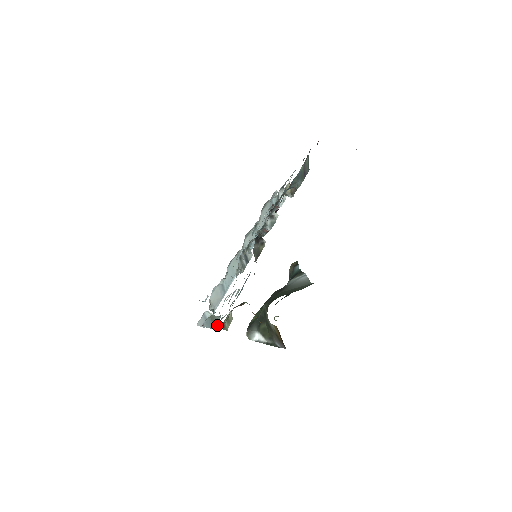
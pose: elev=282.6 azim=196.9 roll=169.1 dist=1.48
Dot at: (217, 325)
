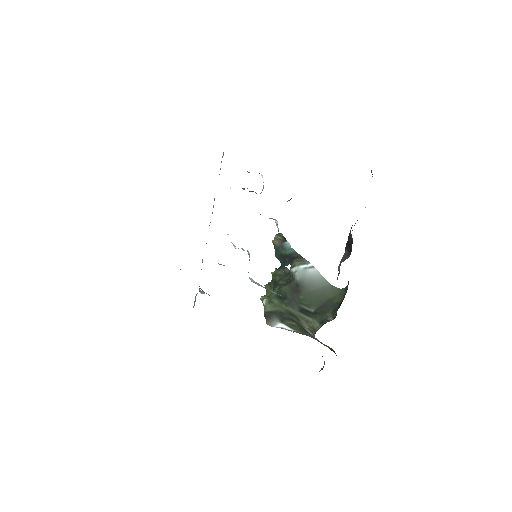
Dot at: occluded
